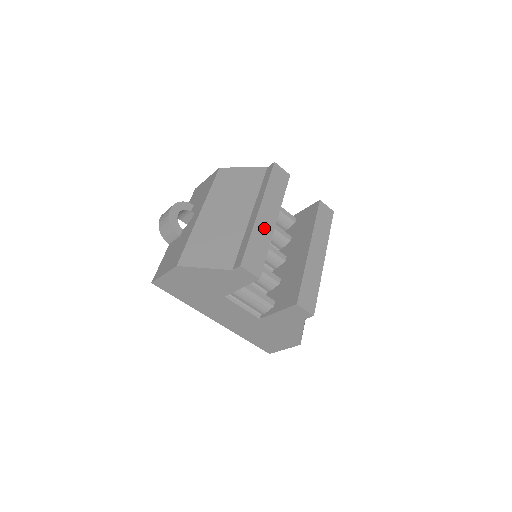
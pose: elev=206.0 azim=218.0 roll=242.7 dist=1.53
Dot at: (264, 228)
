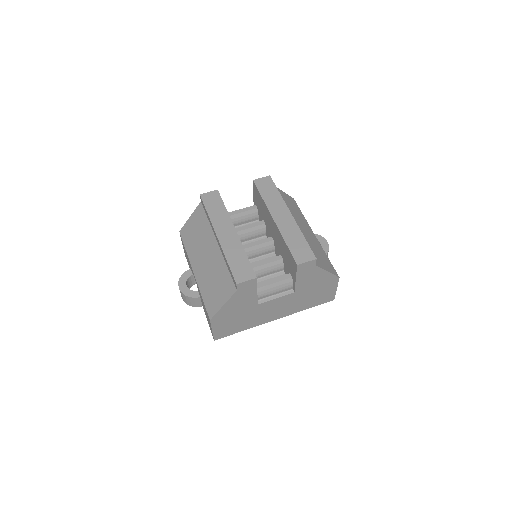
Dot at: (231, 244)
